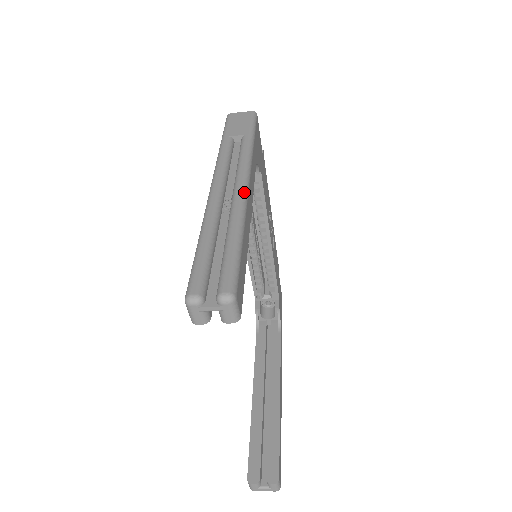
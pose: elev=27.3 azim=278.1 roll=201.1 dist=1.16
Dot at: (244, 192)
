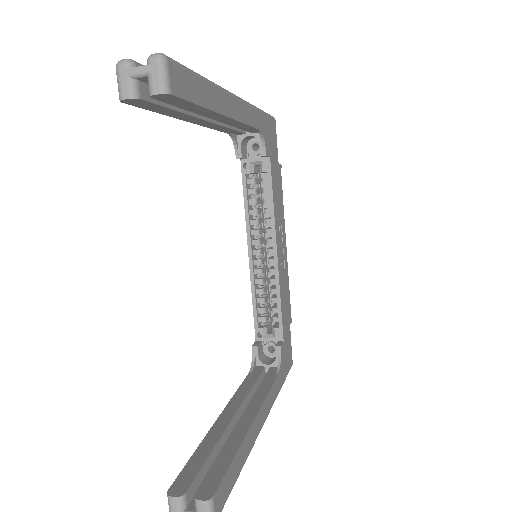
Dot at: (228, 91)
